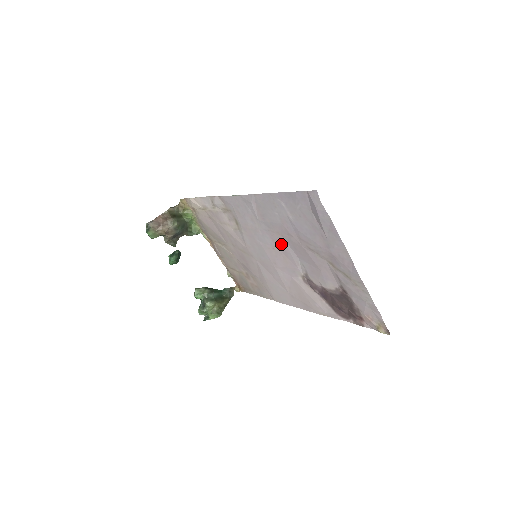
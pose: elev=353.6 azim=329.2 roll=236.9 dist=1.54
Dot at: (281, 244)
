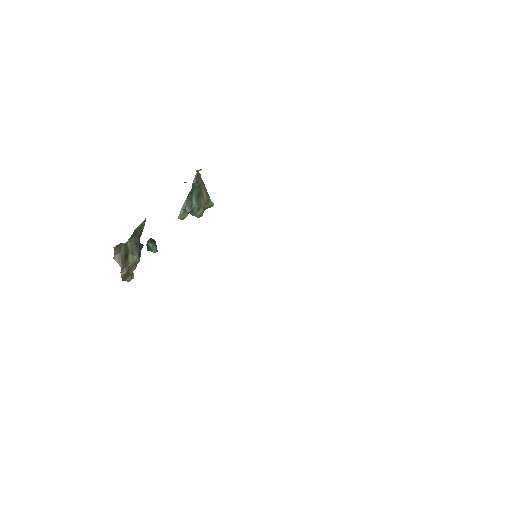
Dot at: occluded
